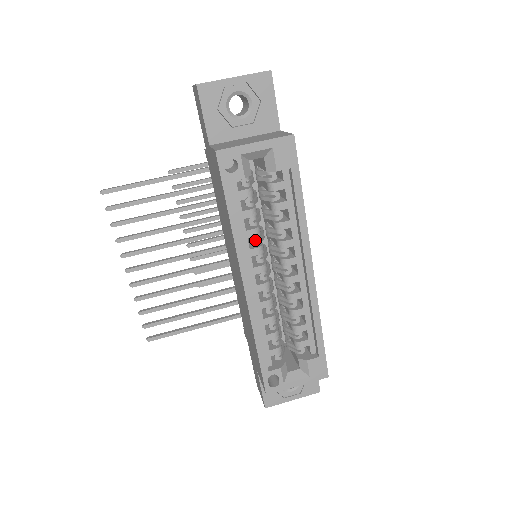
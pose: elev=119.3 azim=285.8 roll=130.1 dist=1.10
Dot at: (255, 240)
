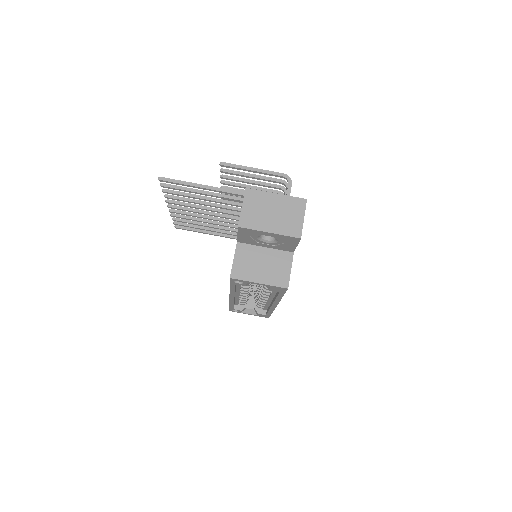
Dot at: occluded
